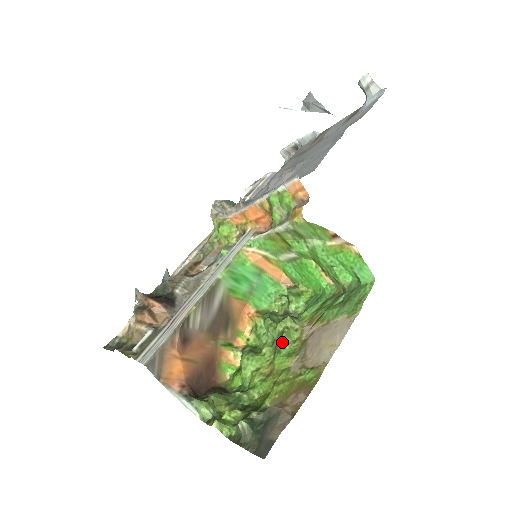
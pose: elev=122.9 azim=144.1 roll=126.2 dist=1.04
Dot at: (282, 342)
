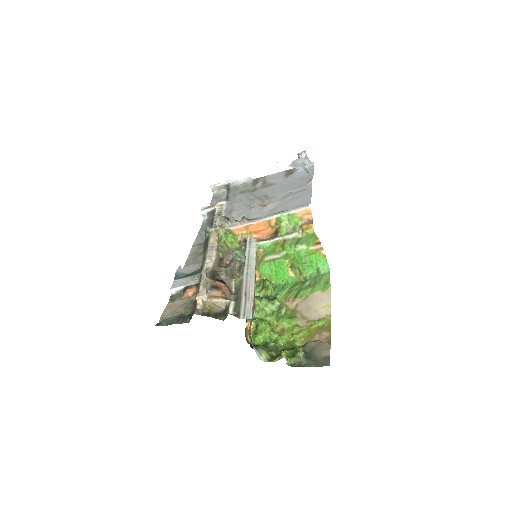
Dot at: (284, 311)
